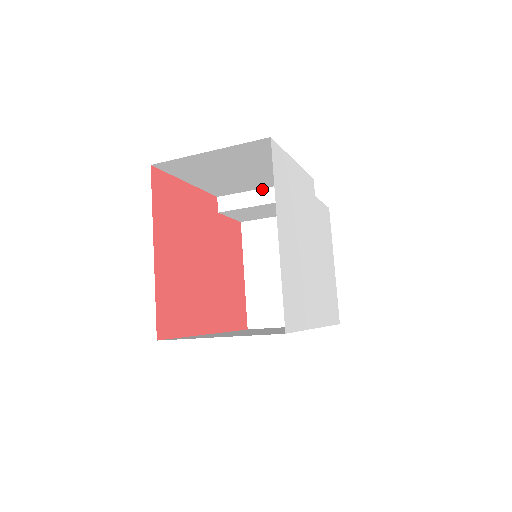
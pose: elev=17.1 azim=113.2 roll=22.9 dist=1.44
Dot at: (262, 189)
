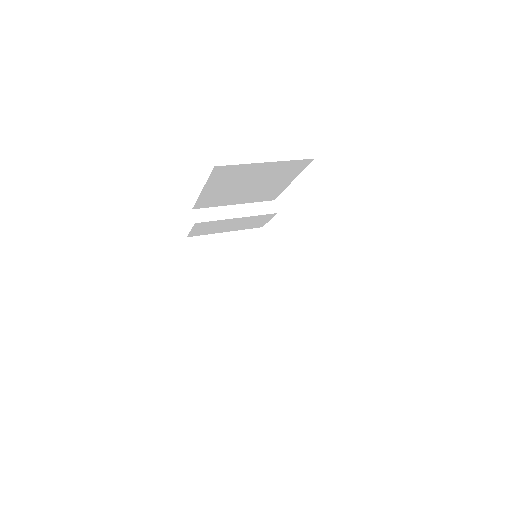
Dot at: (234, 205)
